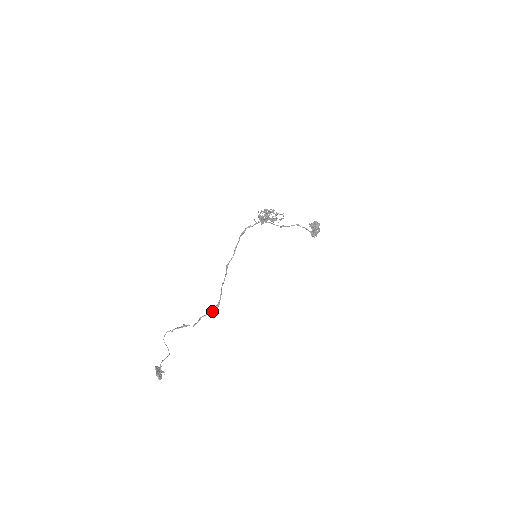
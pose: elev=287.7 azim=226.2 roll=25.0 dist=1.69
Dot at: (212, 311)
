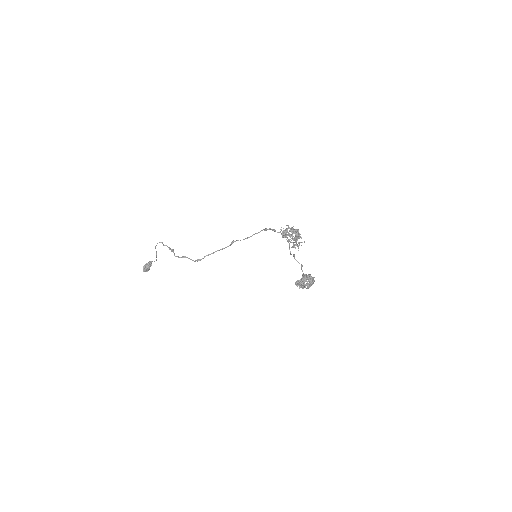
Dot at: occluded
